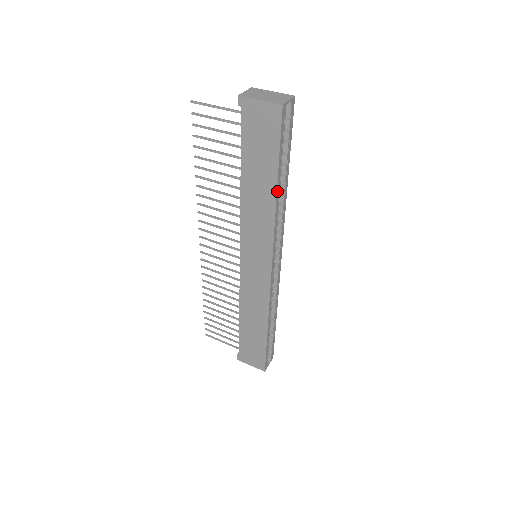
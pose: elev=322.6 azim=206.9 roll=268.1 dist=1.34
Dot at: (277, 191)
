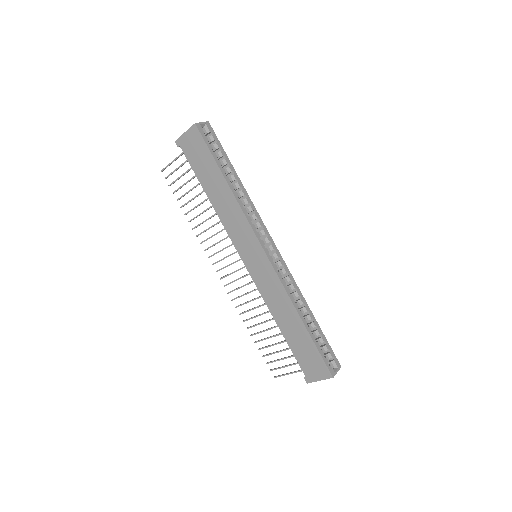
Dot at: (228, 183)
